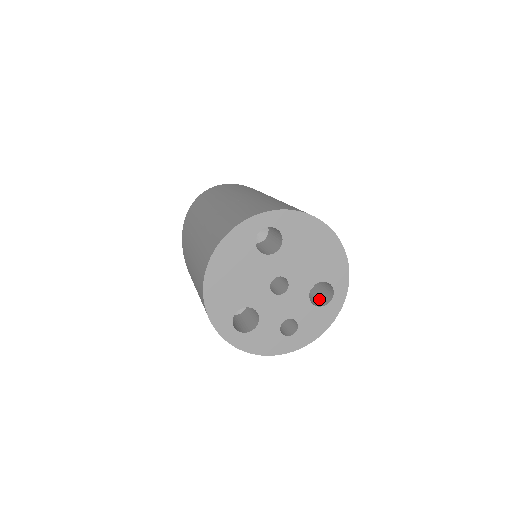
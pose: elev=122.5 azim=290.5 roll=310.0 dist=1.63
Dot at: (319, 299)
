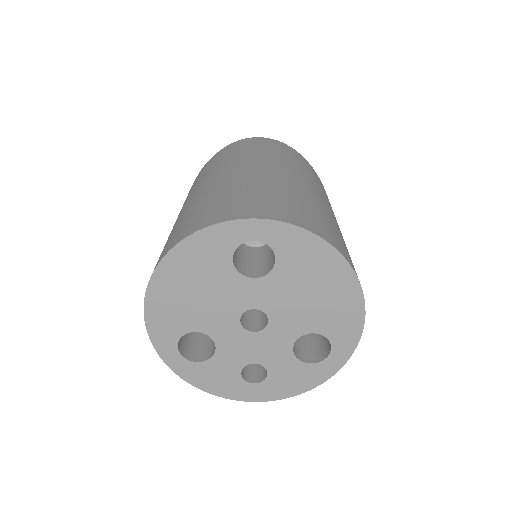
Dot at: (311, 348)
